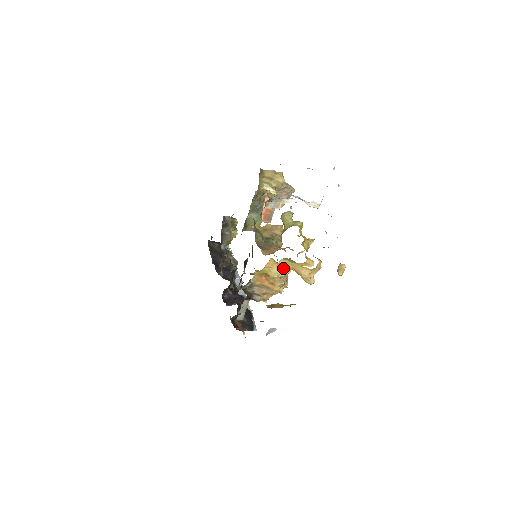
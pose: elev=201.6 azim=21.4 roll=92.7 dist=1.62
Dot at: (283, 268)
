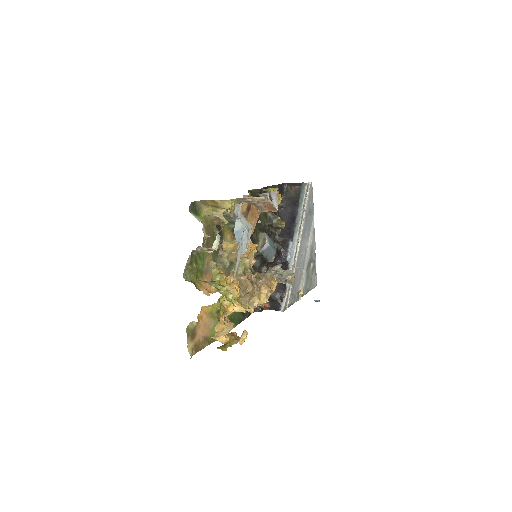
Dot at: occluded
